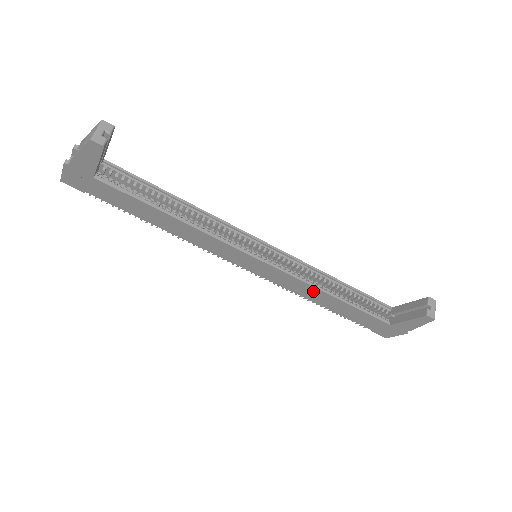
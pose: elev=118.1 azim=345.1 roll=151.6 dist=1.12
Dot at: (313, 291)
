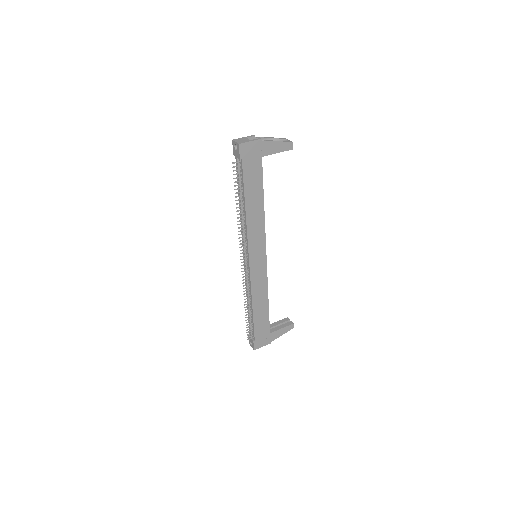
Dot at: (263, 292)
